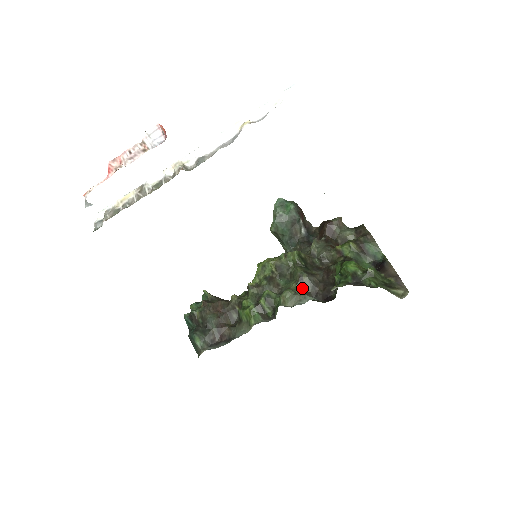
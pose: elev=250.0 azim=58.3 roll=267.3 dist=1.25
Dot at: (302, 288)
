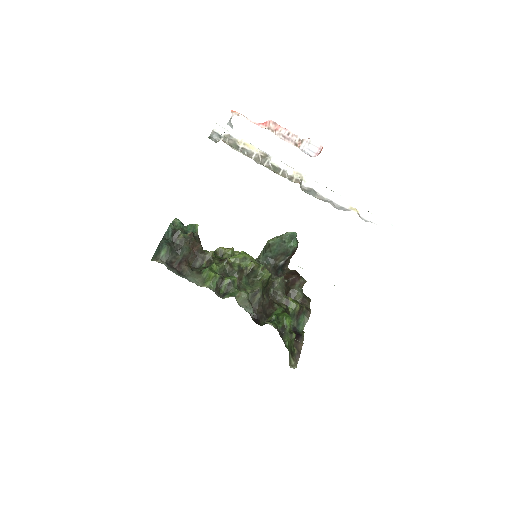
Dot at: (251, 298)
